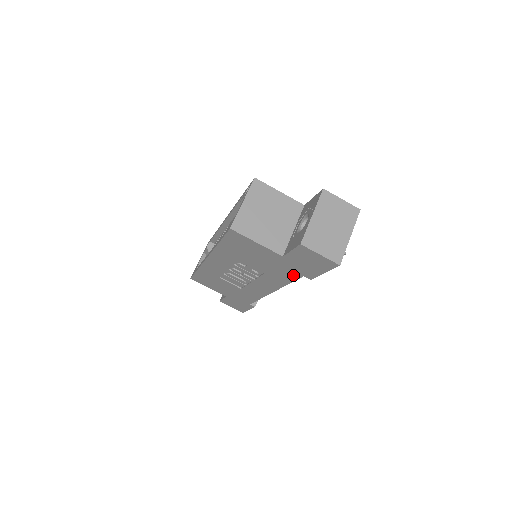
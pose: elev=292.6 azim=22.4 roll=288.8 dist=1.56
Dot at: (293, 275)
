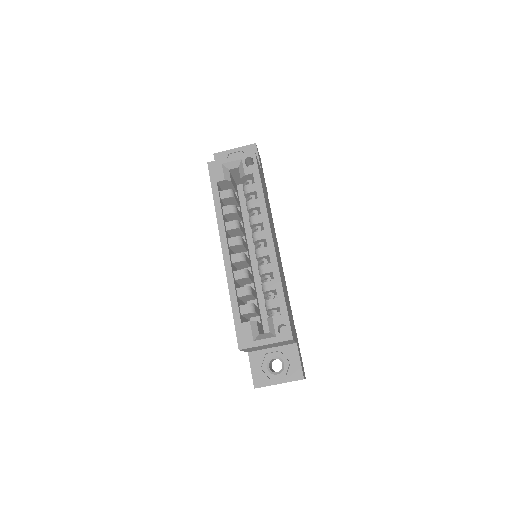
Dot at: occluded
